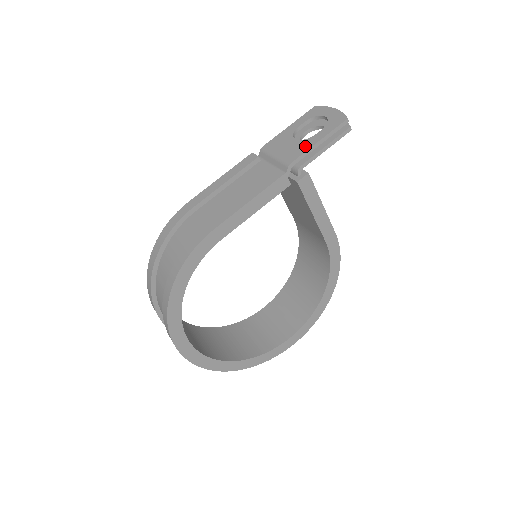
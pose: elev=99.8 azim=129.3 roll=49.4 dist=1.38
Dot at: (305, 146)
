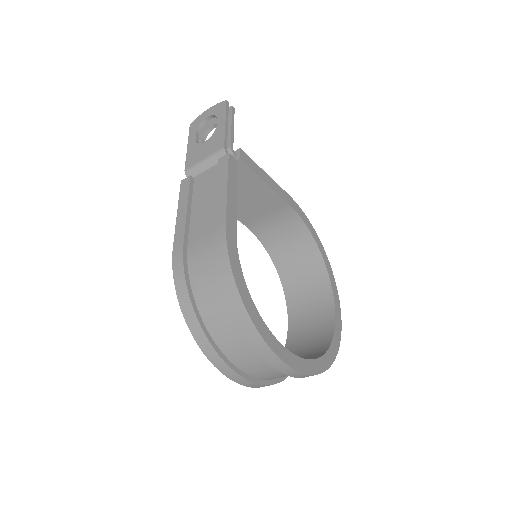
Dot at: (219, 134)
